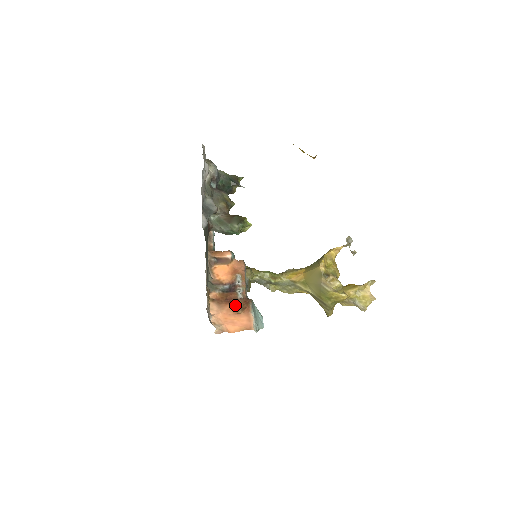
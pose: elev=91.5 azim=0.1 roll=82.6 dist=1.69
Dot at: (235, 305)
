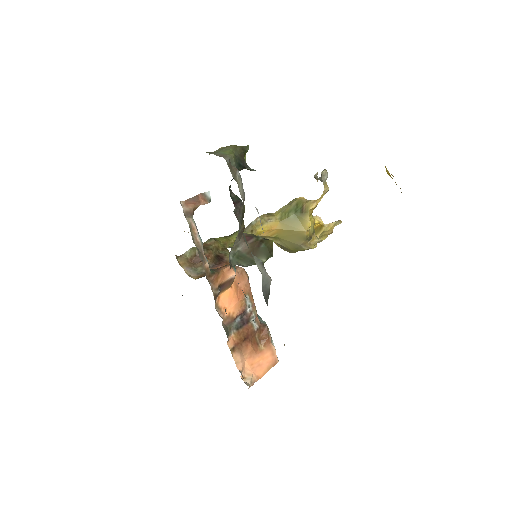
Dot at: (254, 341)
